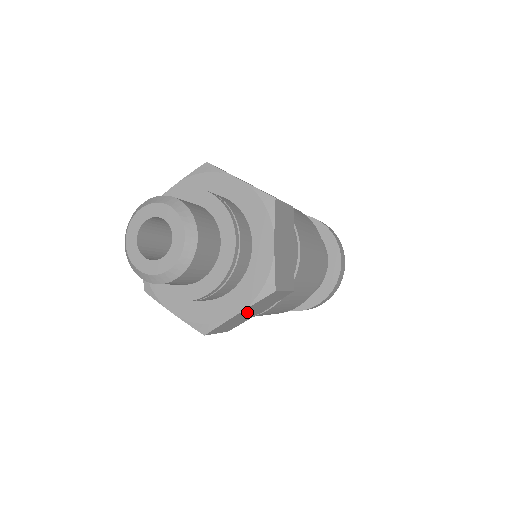
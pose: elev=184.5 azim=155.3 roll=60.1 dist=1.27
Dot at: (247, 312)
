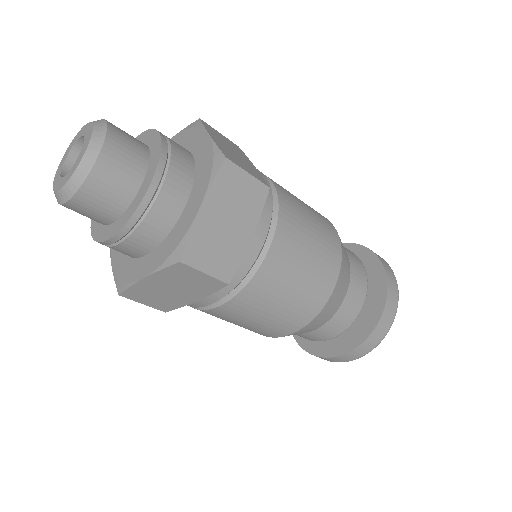
Dot at: (219, 215)
